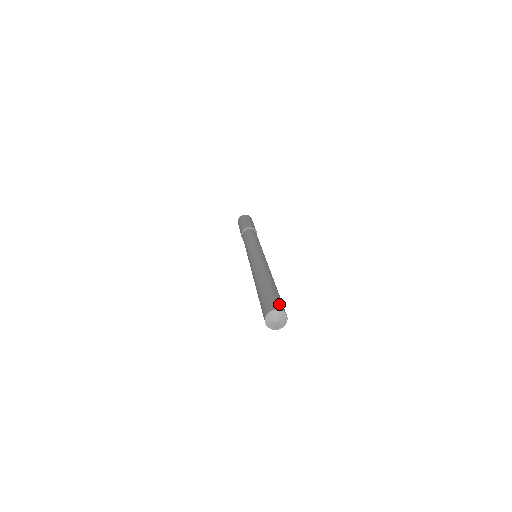
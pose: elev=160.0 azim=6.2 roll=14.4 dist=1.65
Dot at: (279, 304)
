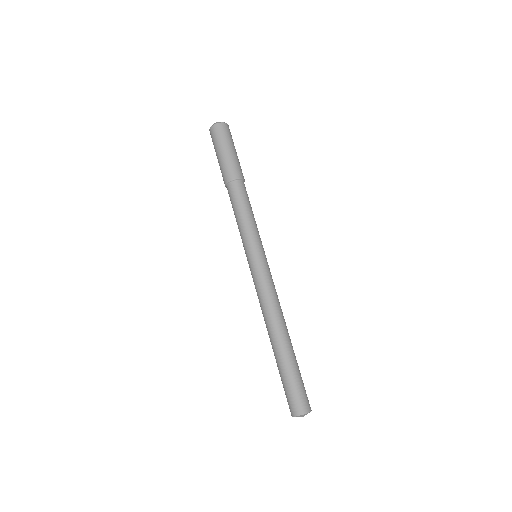
Dot at: (303, 401)
